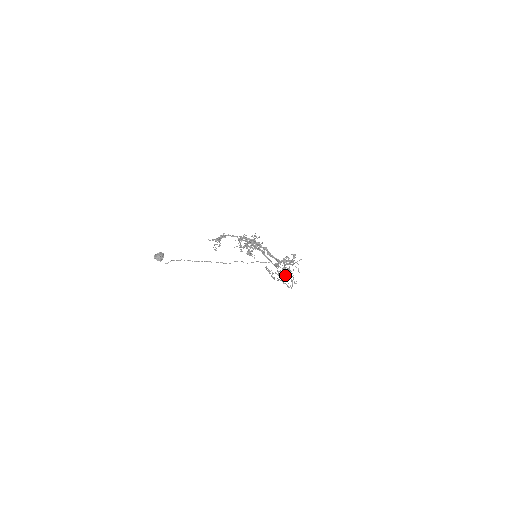
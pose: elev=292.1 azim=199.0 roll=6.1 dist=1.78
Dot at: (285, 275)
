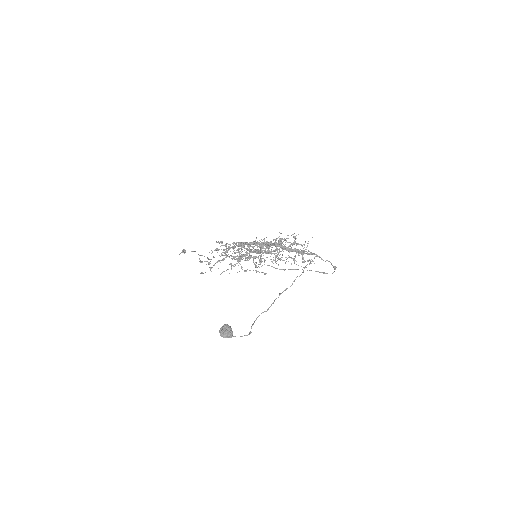
Dot at: (275, 258)
